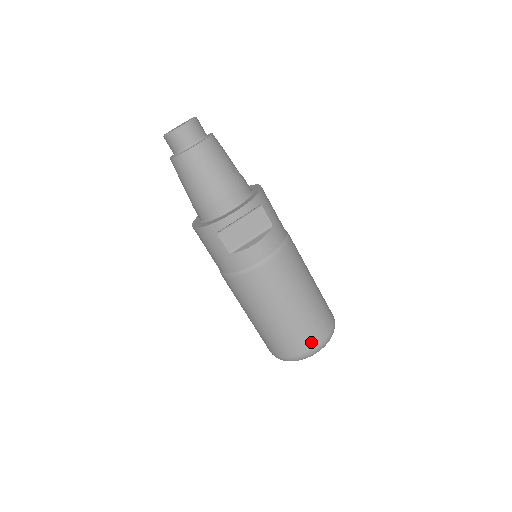
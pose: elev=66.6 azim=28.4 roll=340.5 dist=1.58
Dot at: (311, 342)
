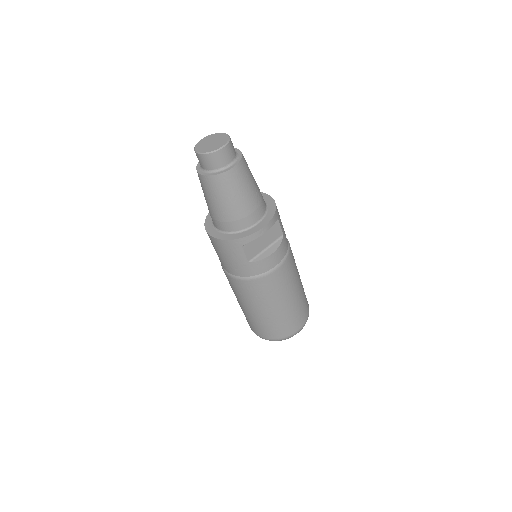
Dot at: (297, 326)
